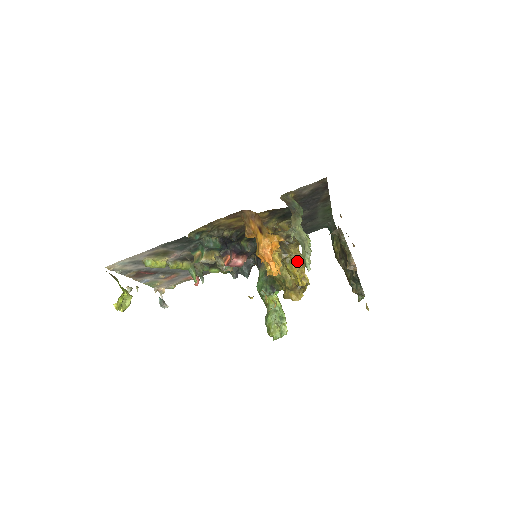
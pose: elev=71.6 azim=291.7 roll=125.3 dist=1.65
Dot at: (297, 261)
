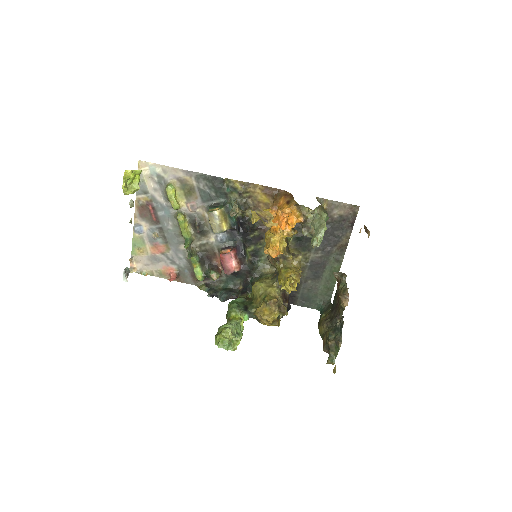
Dot at: (294, 270)
